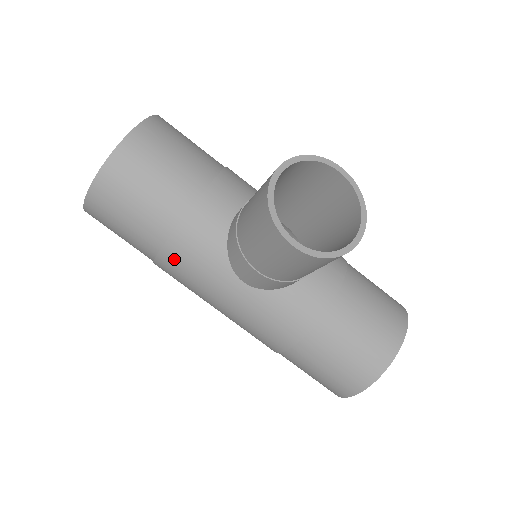
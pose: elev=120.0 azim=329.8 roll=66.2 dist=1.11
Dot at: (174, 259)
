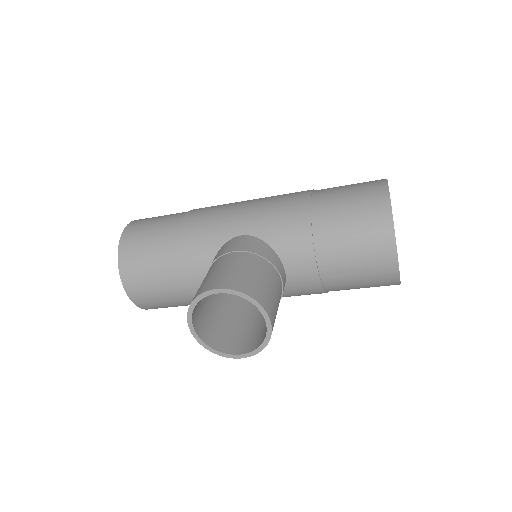
Dot at: occluded
